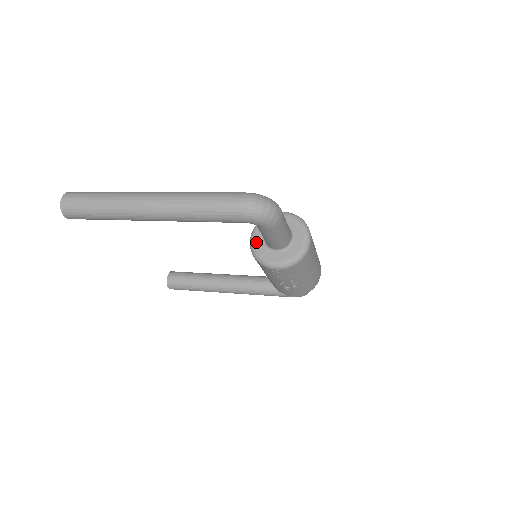
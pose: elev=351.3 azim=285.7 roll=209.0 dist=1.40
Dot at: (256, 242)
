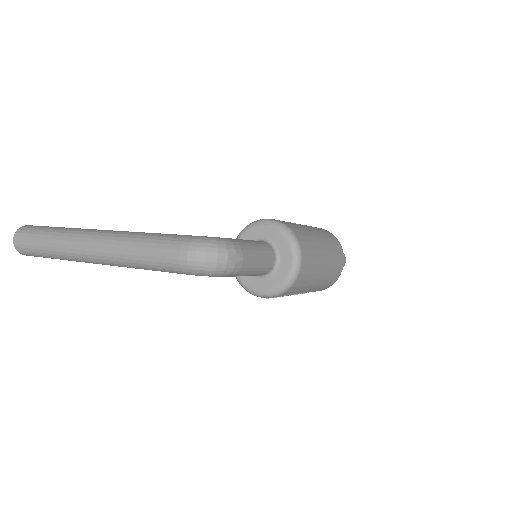
Dot at: occluded
